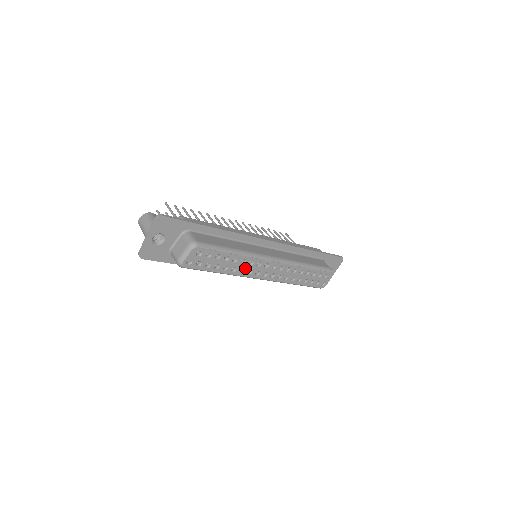
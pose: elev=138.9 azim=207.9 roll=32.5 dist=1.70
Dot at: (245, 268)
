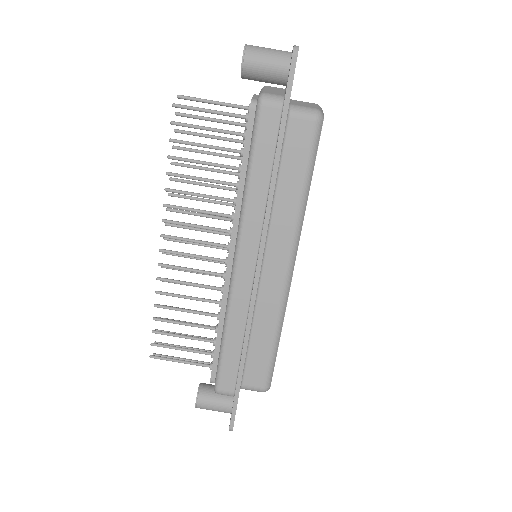
Dot at: occluded
